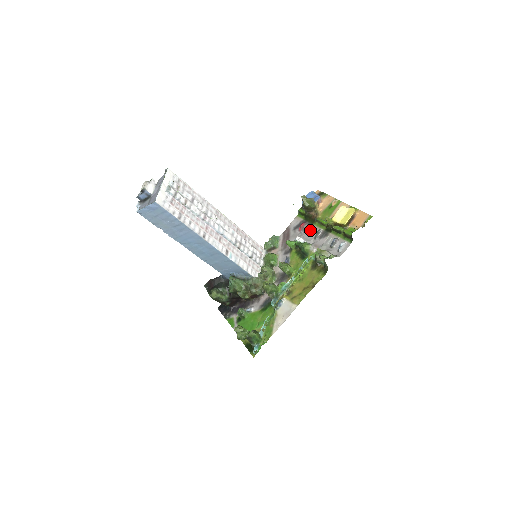
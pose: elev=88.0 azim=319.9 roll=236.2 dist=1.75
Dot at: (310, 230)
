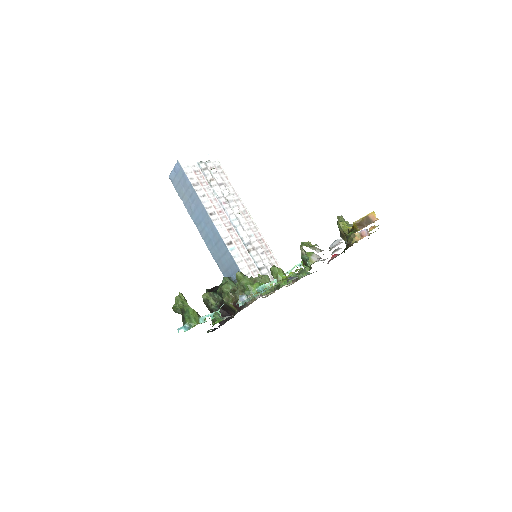
Dot at: occluded
